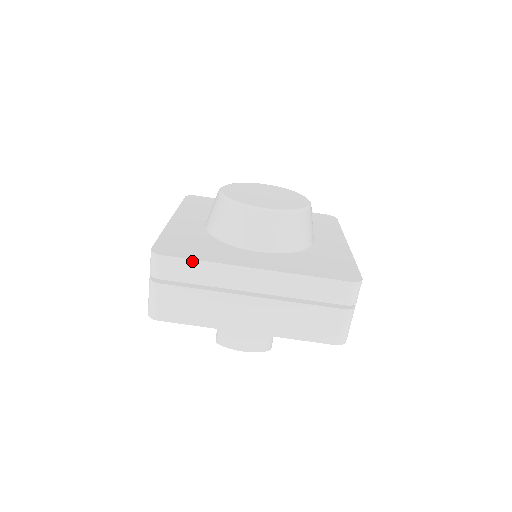
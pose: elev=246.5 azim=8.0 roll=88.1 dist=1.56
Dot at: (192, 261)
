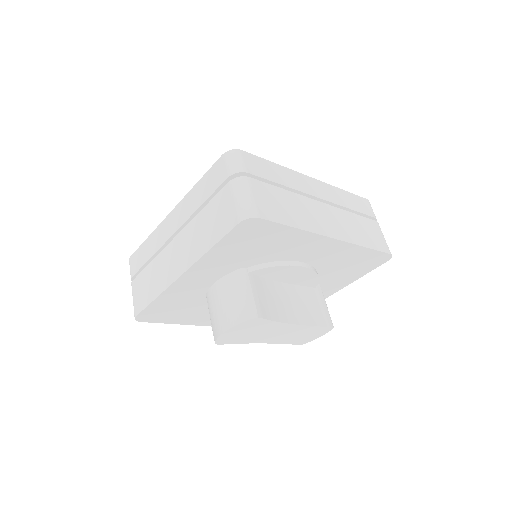
Dot at: (142, 245)
